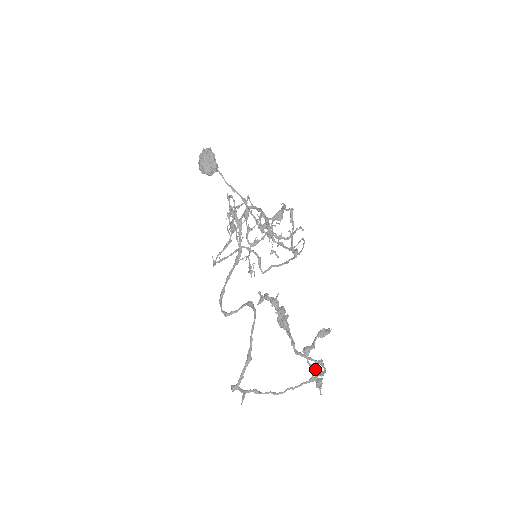
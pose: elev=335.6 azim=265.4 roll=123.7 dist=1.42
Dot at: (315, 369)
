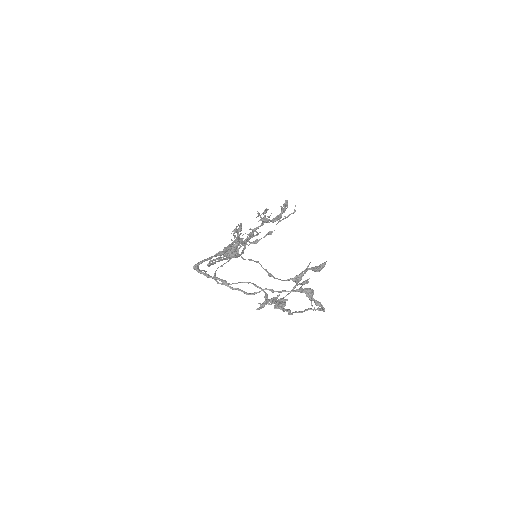
Dot at: (304, 282)
